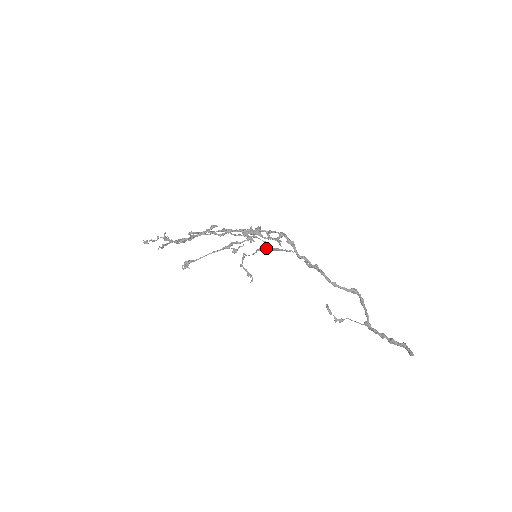
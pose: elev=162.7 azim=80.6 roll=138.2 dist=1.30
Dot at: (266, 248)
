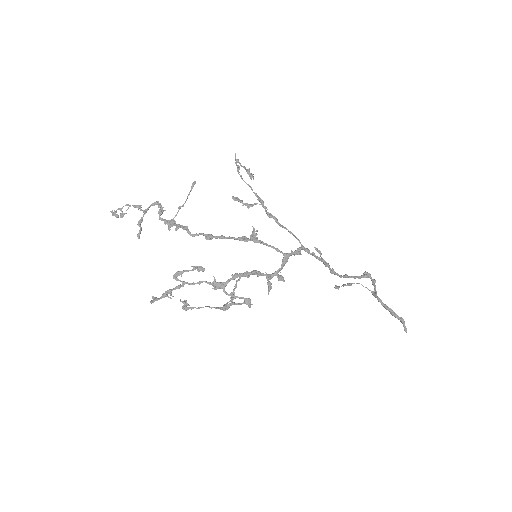
Dot at: (267, 214)
